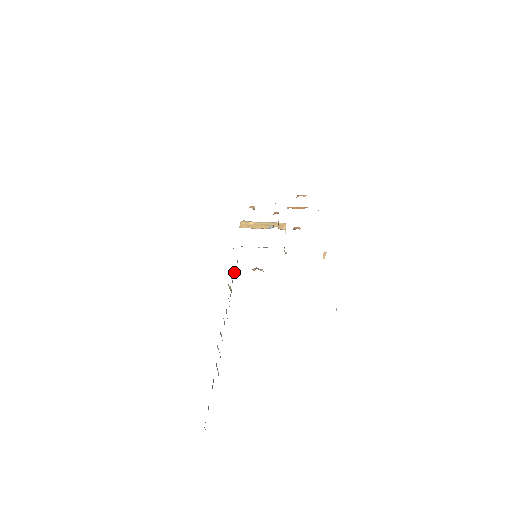
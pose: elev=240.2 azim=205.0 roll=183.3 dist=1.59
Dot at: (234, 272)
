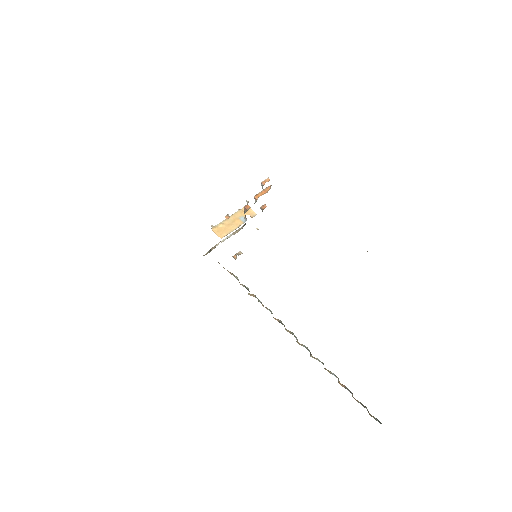
Dot at: (233, 275)
